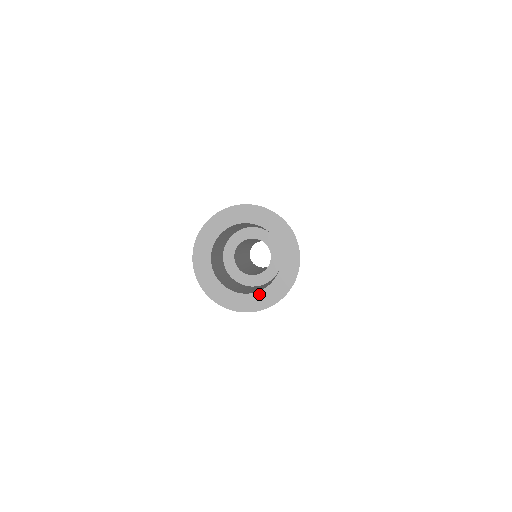
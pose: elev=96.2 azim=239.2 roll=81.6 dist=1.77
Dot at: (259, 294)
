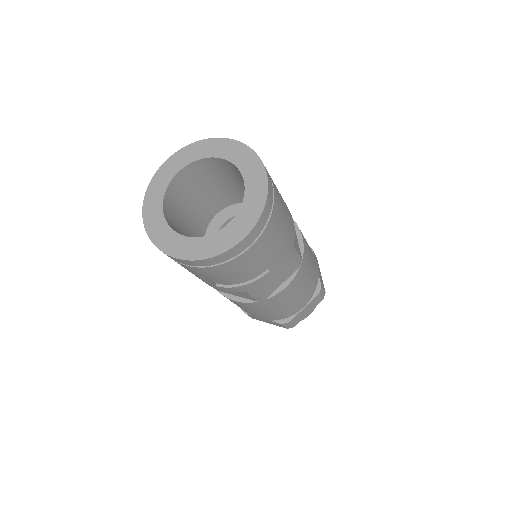
Dot at: (179, 237)
